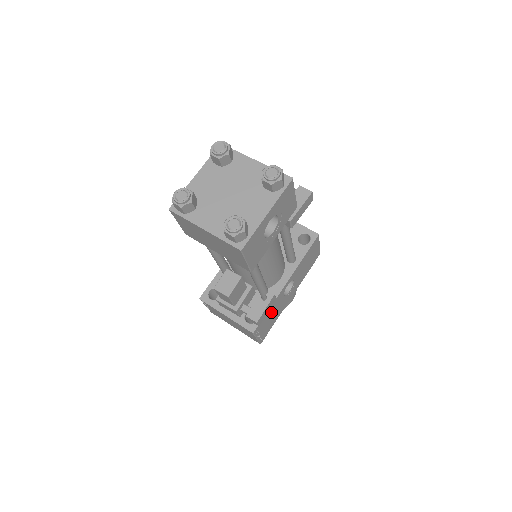
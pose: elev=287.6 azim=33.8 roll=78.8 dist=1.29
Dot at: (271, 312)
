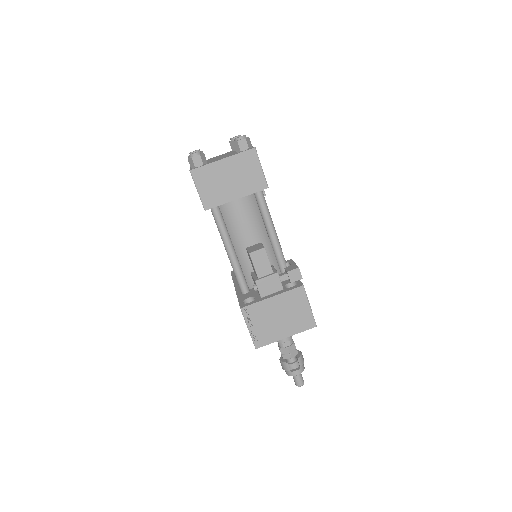
Dot at: occluded
